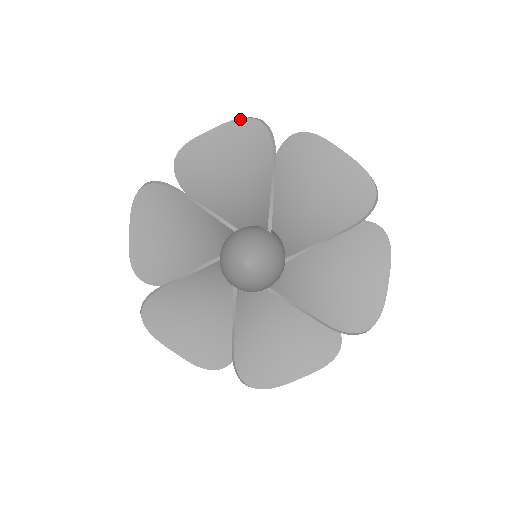
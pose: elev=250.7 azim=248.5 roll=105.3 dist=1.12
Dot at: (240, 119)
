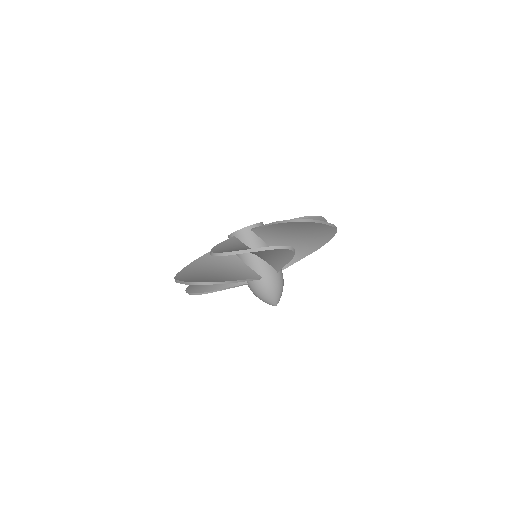
Dot at: occluded
